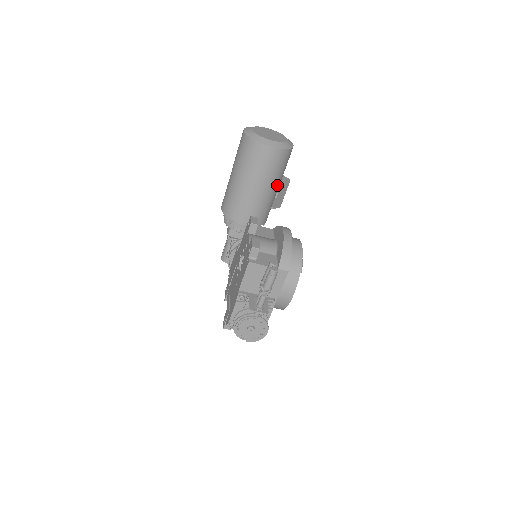
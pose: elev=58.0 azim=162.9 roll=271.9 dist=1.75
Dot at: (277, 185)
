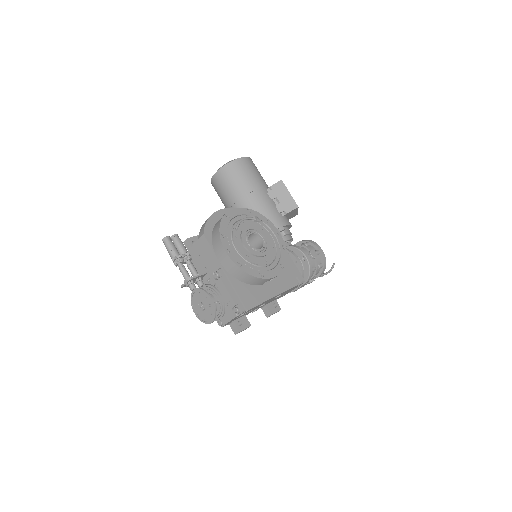
Dot at: (252, 192)
